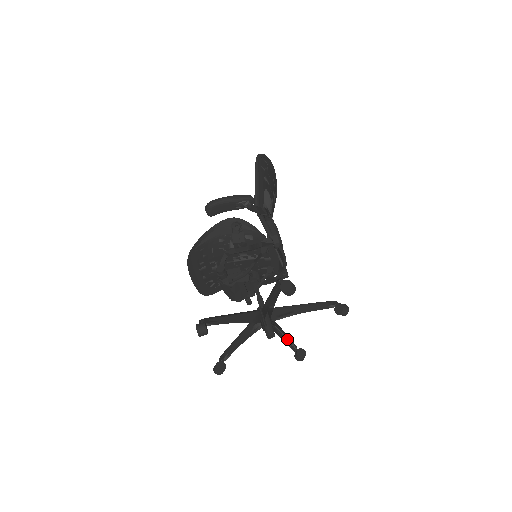
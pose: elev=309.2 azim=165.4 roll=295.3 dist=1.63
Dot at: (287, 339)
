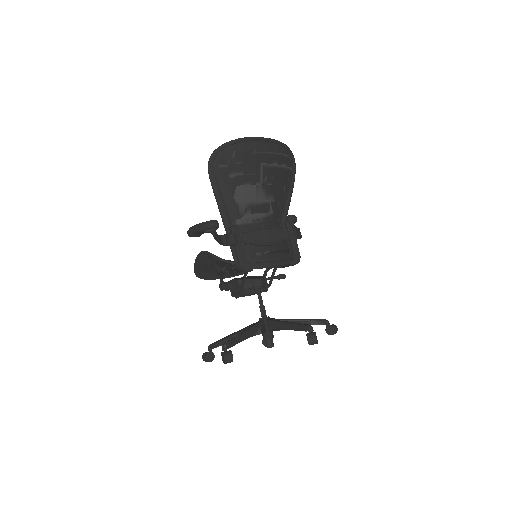
Dot at: (314, 319)
